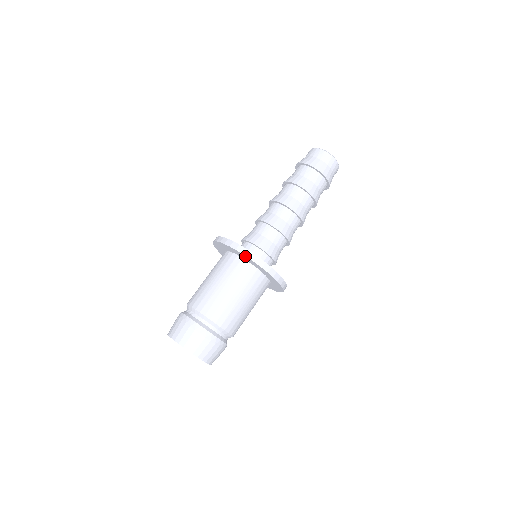
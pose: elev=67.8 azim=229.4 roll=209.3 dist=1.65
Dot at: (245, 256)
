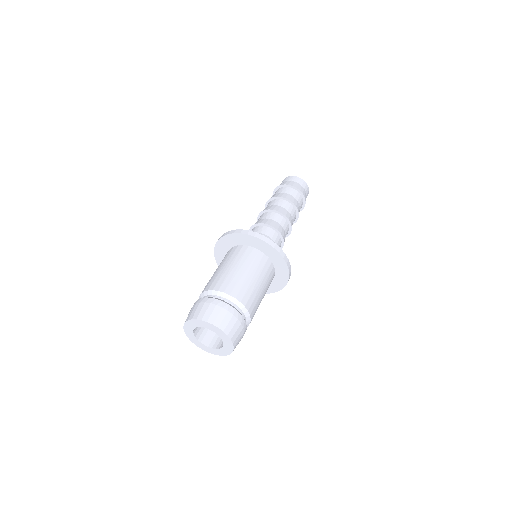
Dot at: (237, 234)
